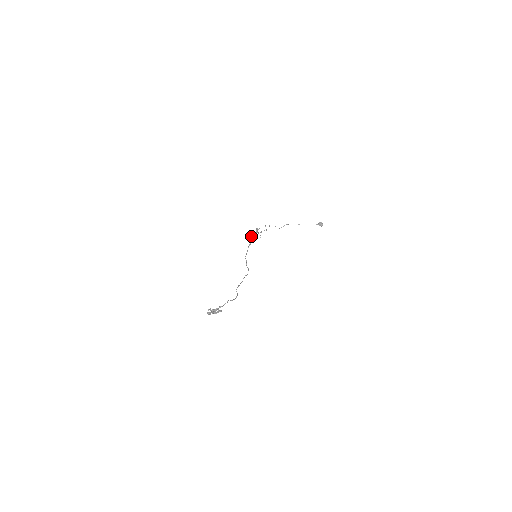
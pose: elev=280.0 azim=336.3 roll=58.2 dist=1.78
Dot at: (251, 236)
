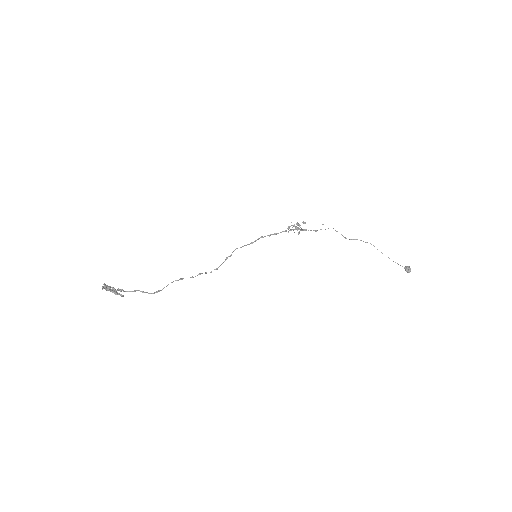
Dot at: (290, 226)
